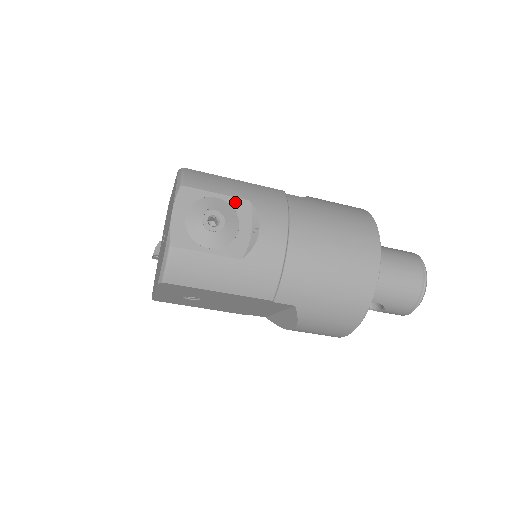
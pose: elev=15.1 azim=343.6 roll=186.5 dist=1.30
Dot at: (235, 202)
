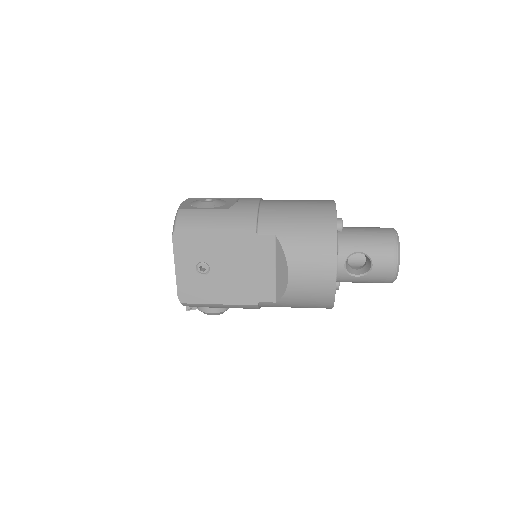
Dot at: (224, 199)
